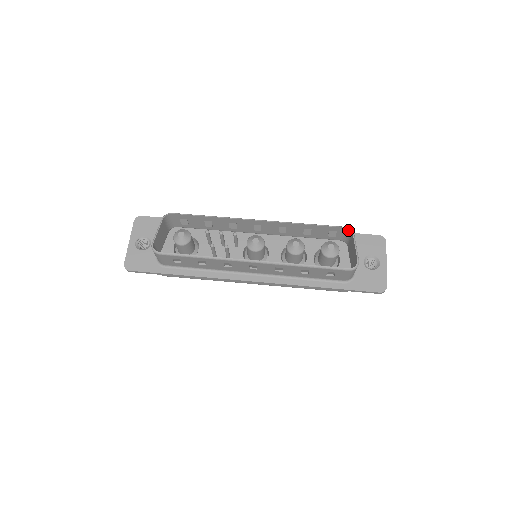
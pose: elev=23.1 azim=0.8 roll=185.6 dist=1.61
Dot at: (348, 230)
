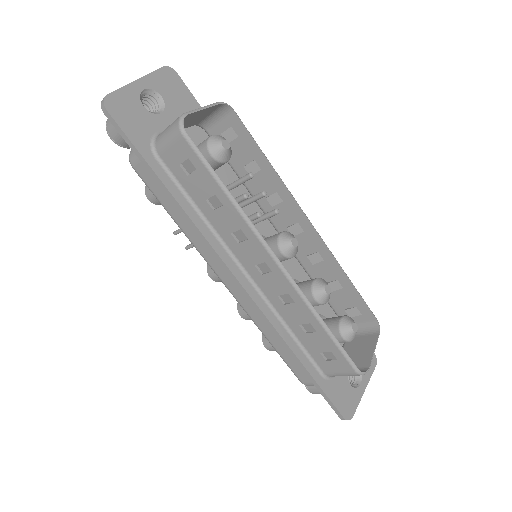
Dot at: (376, 324)
